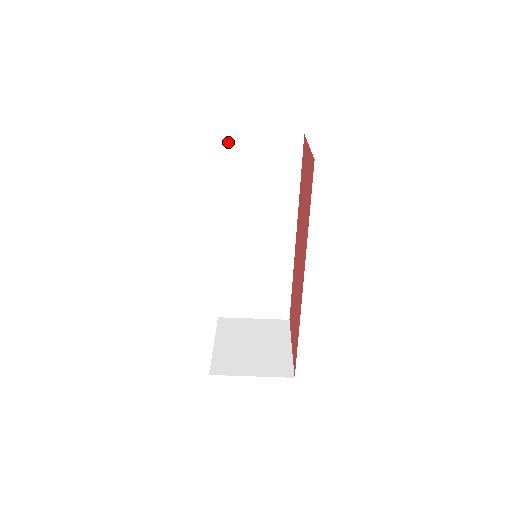
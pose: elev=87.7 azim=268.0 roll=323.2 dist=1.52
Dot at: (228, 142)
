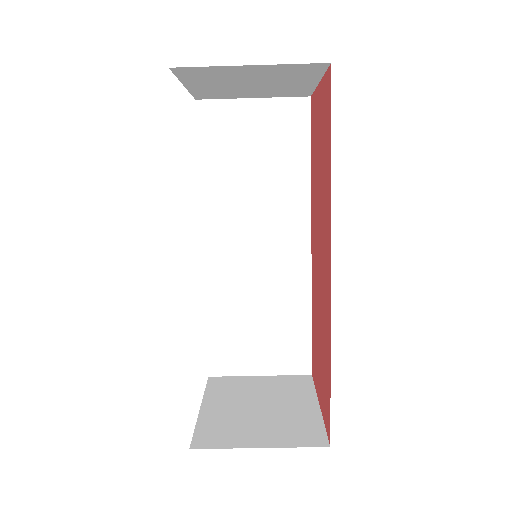
Dot at: (211, 114)
